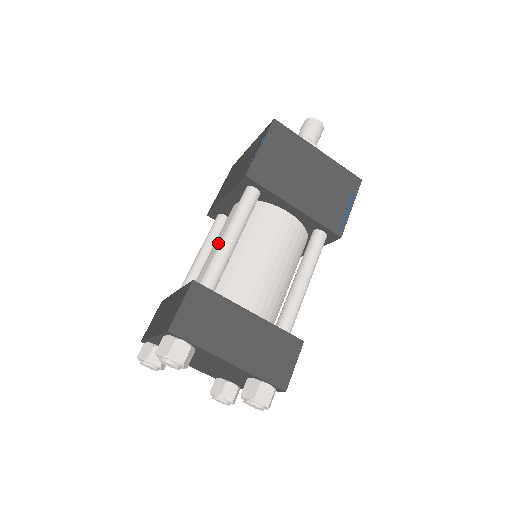
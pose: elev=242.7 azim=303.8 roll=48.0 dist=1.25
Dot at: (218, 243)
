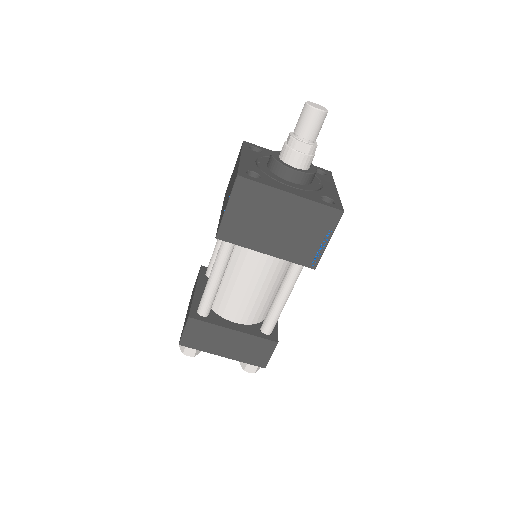
Dot at: occluded
